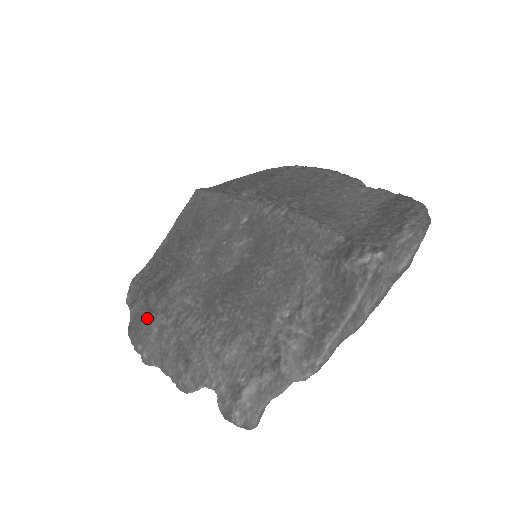
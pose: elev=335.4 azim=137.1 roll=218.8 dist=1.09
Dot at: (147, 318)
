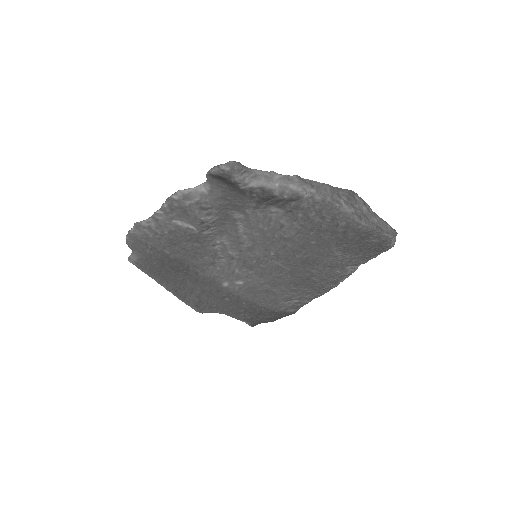
Dot at: occluded
